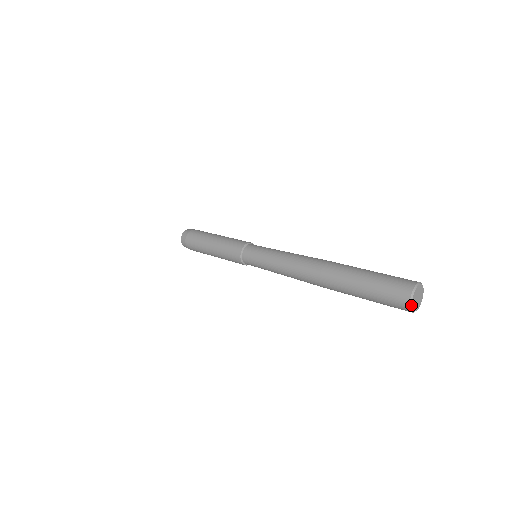
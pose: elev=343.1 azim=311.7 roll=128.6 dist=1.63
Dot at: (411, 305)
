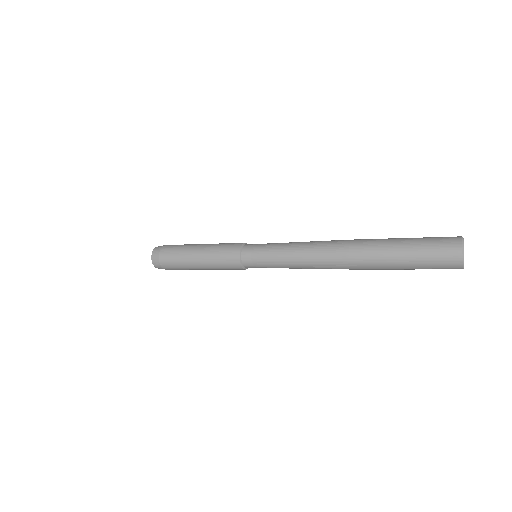
Dot at: occluded
